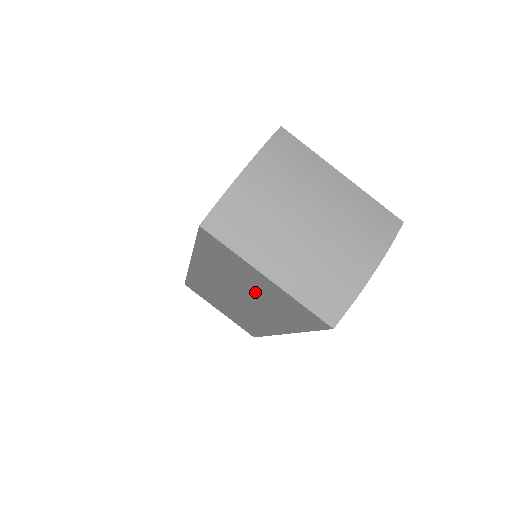
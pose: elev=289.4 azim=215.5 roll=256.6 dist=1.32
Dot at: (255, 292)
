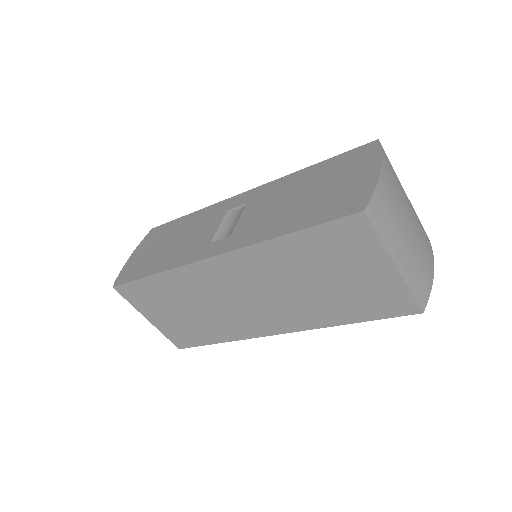
Dot at: (328, 285)
